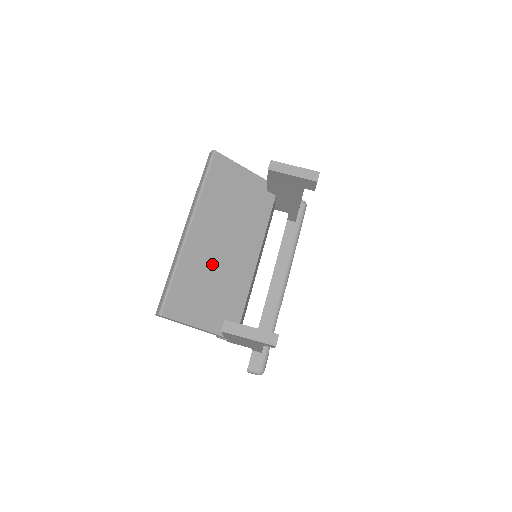
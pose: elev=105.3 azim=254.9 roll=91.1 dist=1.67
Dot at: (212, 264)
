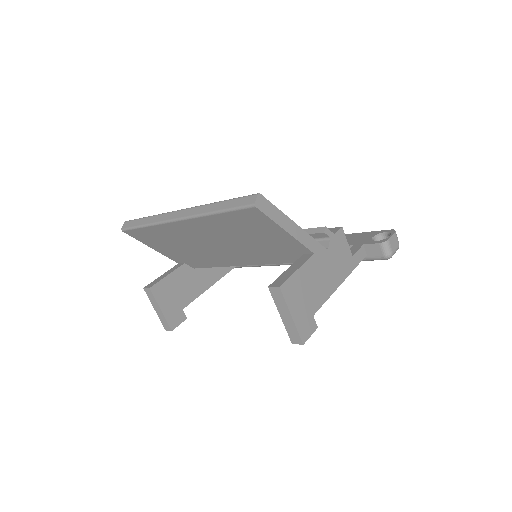
Dot at: (191, 243)
